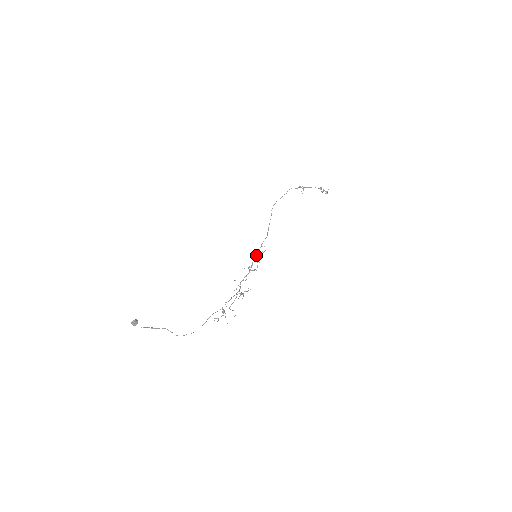
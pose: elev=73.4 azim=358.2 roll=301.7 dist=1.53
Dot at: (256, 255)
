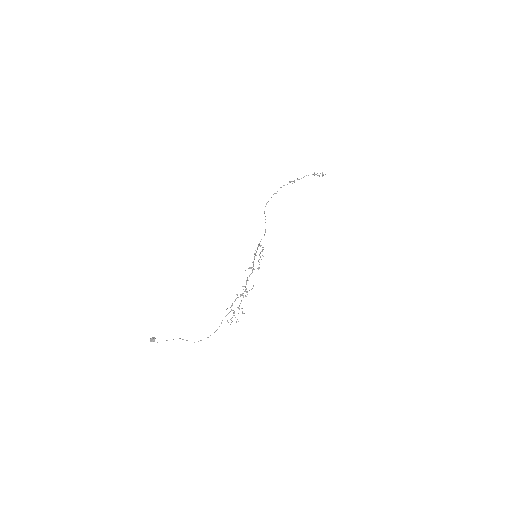
Dot at: occluded
